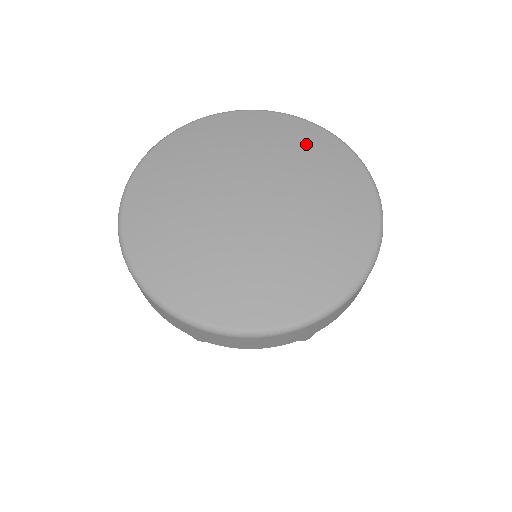
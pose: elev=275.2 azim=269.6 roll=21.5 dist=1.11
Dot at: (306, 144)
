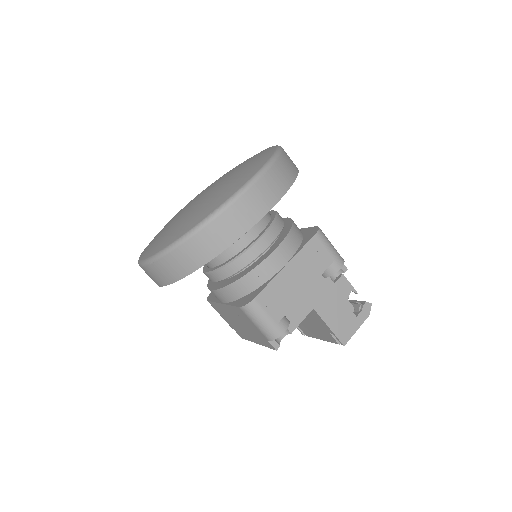
Dot at: occluded
